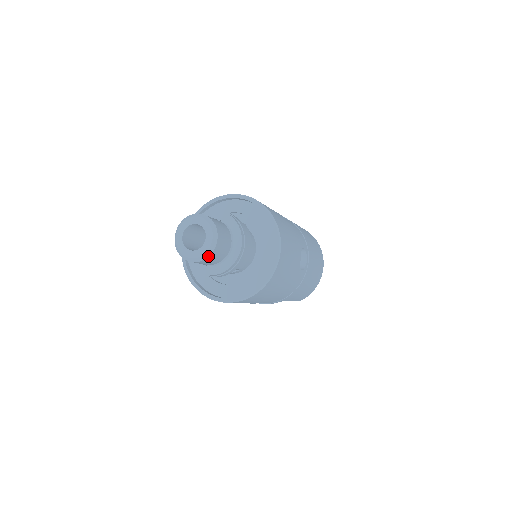
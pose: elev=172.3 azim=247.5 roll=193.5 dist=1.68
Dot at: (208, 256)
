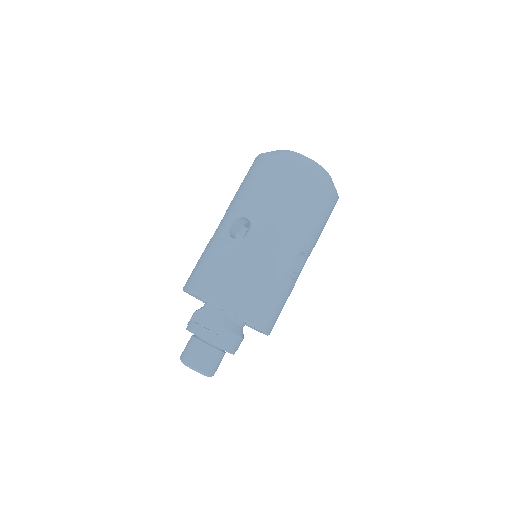
Dot at: occluded
